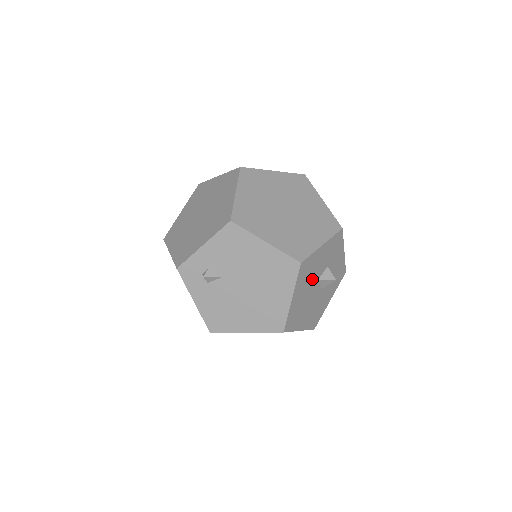
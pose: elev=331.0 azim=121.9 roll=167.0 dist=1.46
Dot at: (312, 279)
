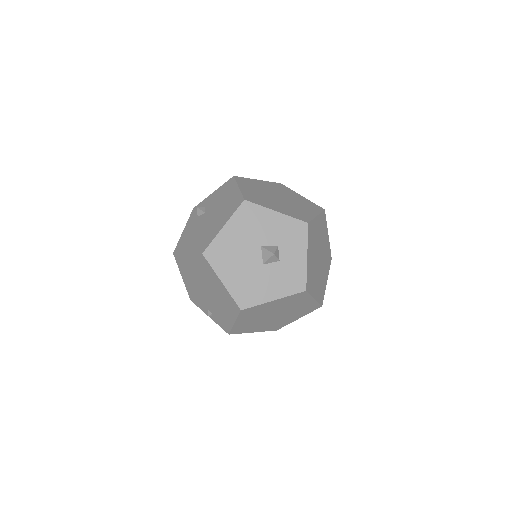
Dot at: (254, 236)
